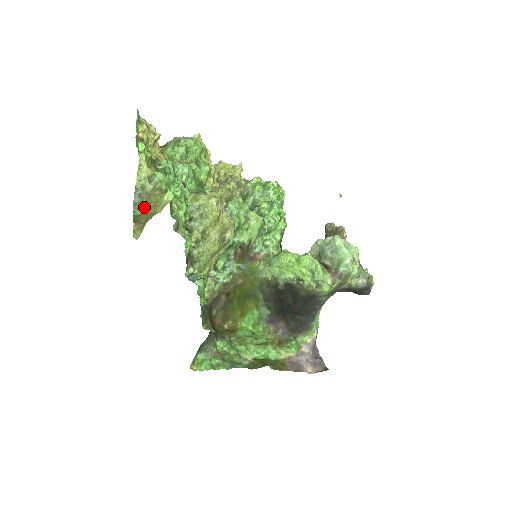
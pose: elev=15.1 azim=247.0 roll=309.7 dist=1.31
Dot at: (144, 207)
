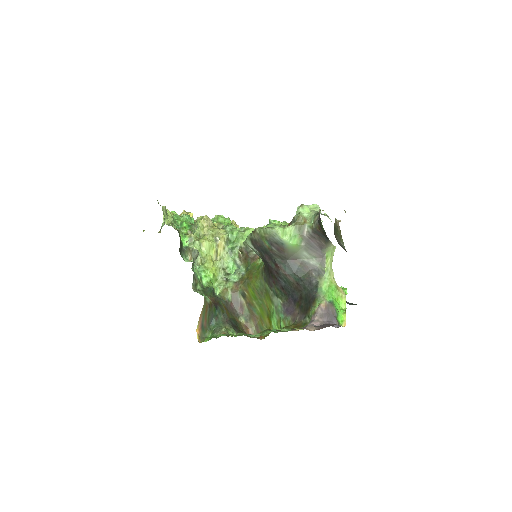
Dot at: occluded
